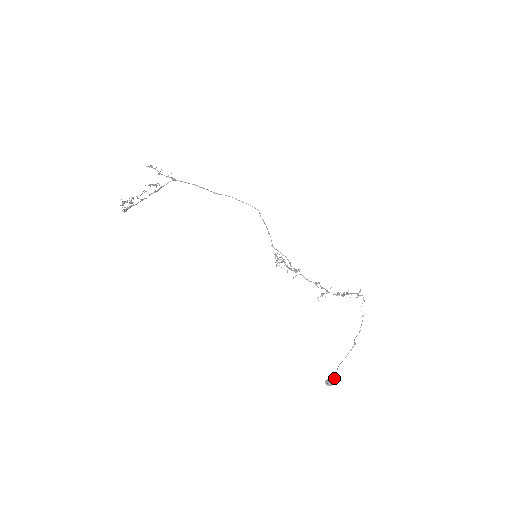
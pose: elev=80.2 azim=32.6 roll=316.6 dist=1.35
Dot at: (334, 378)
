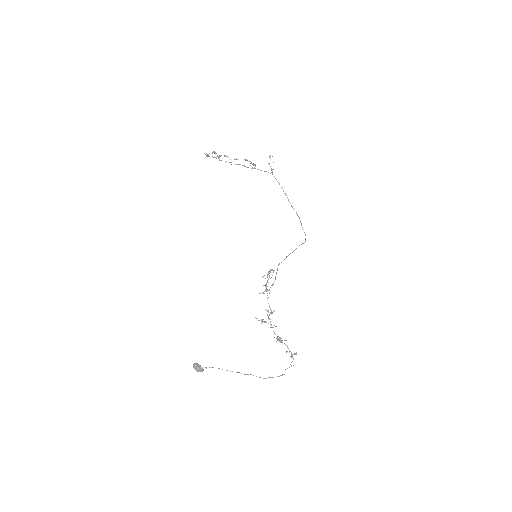
Dot at: (202, 368)
